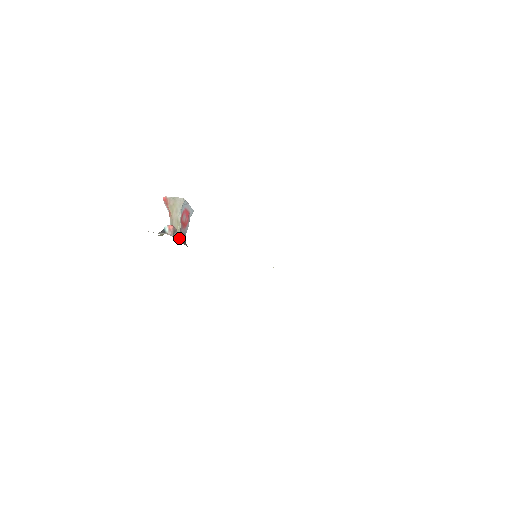
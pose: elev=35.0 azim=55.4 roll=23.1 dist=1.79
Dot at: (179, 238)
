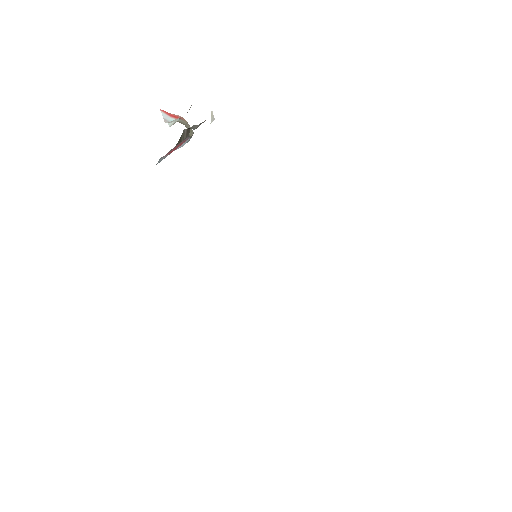
Dot at: (180, 137)
